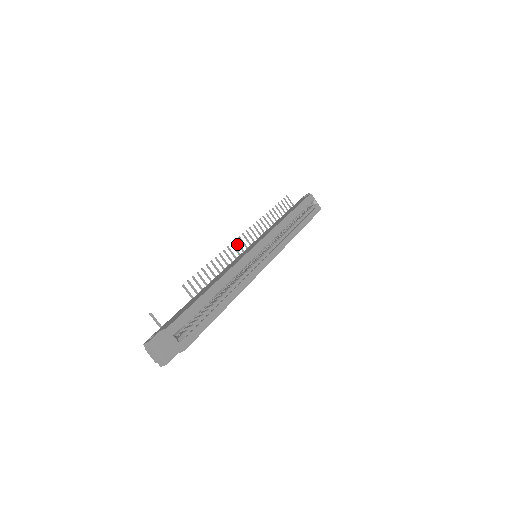
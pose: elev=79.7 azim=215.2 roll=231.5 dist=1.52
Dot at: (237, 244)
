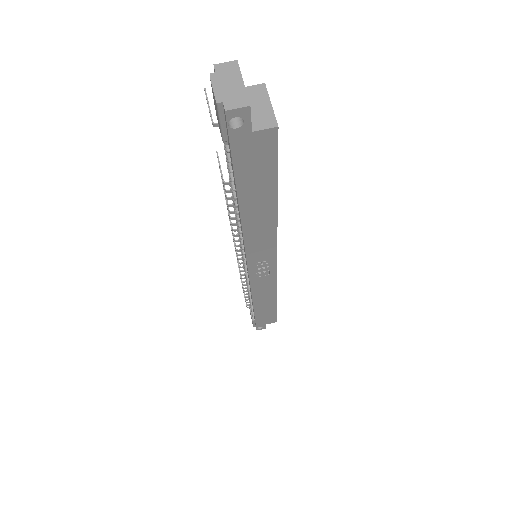
Dot at: occluded
